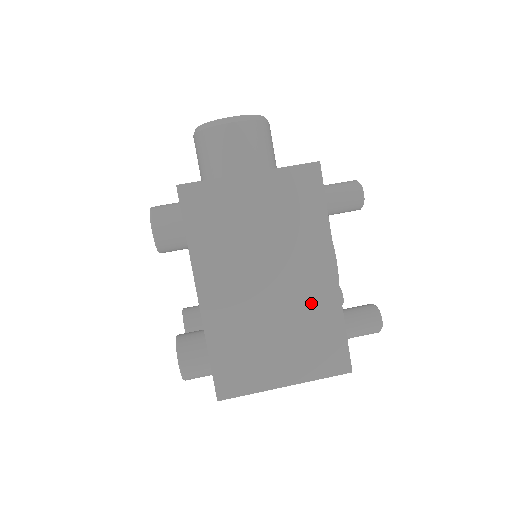
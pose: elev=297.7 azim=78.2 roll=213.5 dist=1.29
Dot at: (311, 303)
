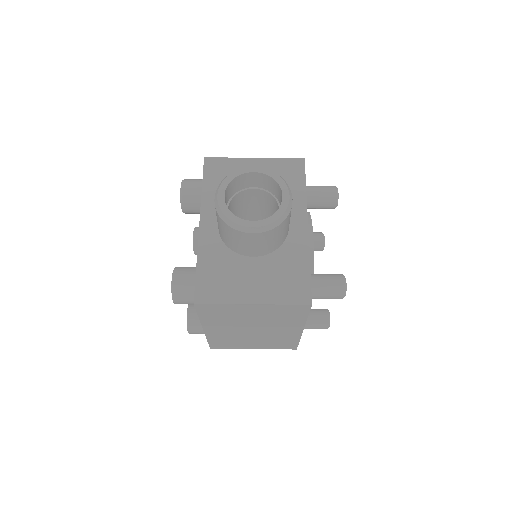
Dot at: (280, 336)
